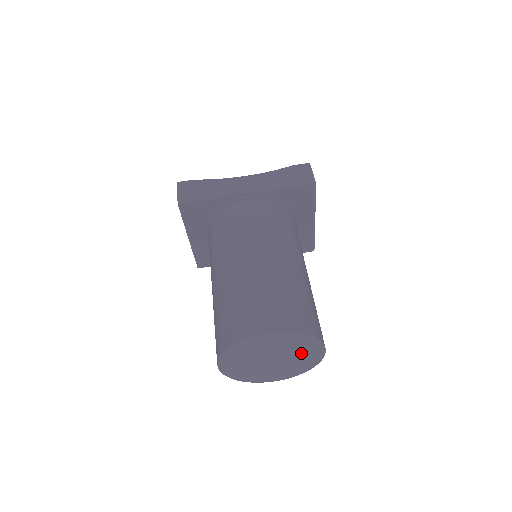
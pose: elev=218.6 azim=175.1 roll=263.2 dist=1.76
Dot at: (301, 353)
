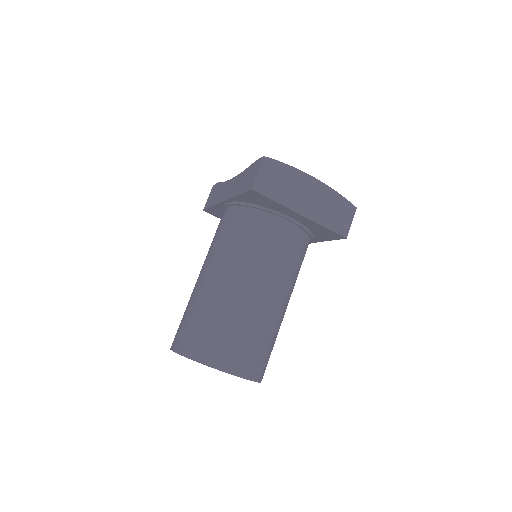
Dot at: occluded
